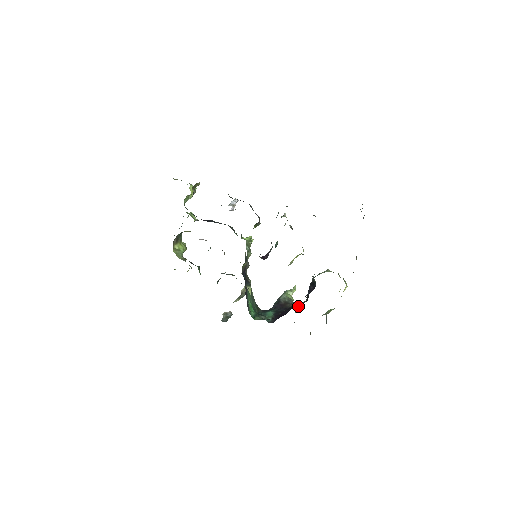
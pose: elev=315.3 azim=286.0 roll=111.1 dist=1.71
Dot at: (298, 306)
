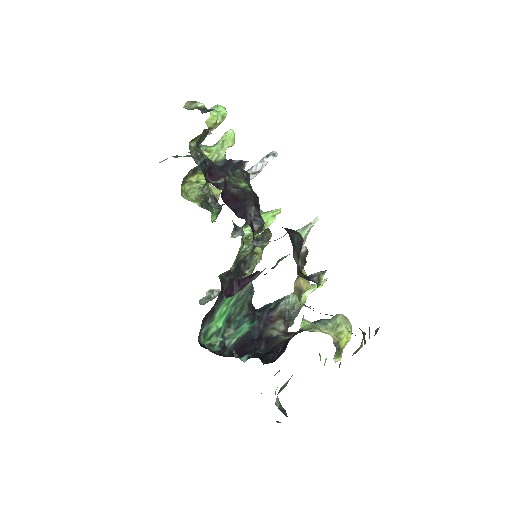
Dot at: (267, 348)
